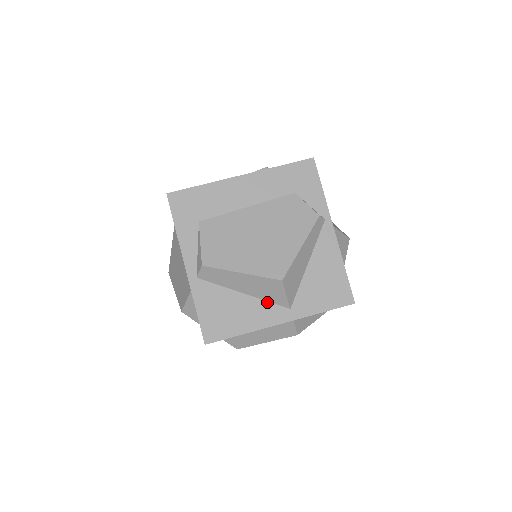
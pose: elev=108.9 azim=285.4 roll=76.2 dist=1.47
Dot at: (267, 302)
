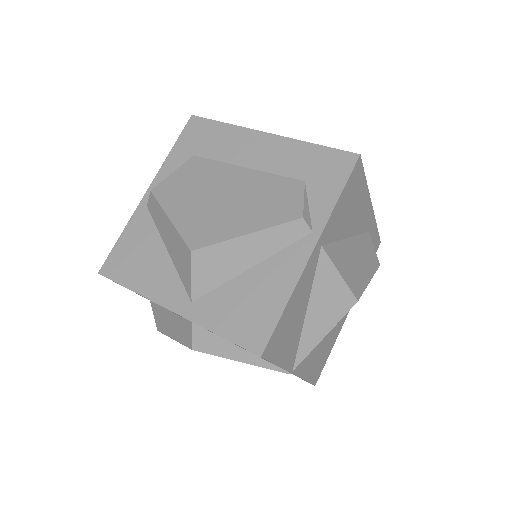
Dot at: (178, 276)
